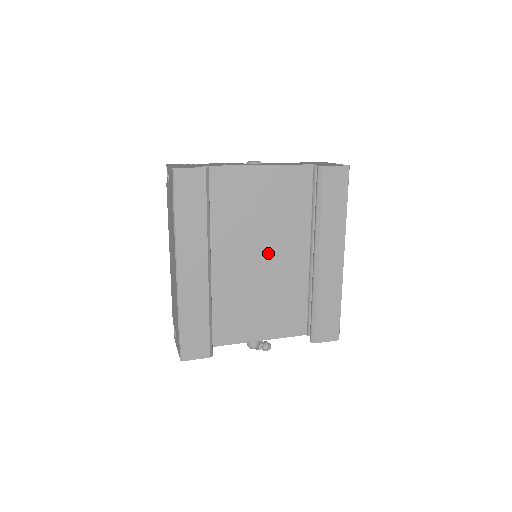
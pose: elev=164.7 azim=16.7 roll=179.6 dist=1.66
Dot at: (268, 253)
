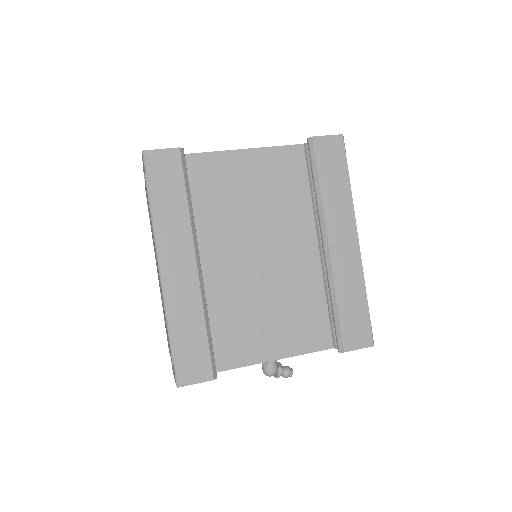
Dot at: (269, 248)
